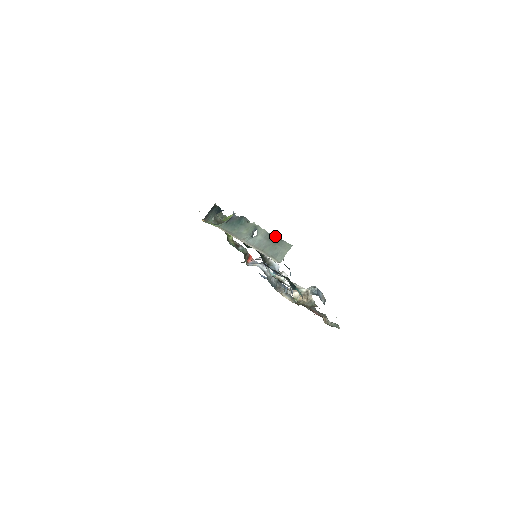
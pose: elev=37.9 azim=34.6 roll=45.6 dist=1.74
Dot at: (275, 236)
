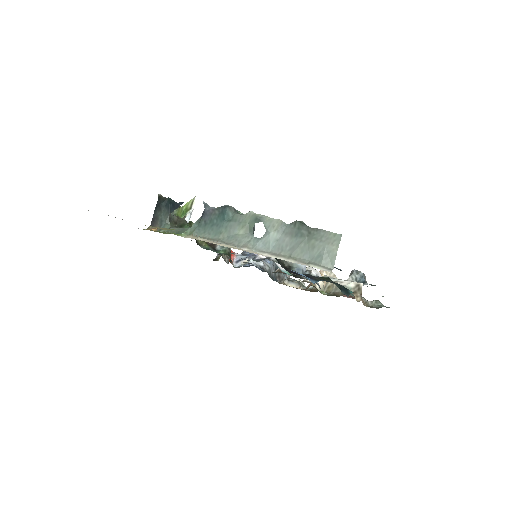
Dot at: (302, 226)
